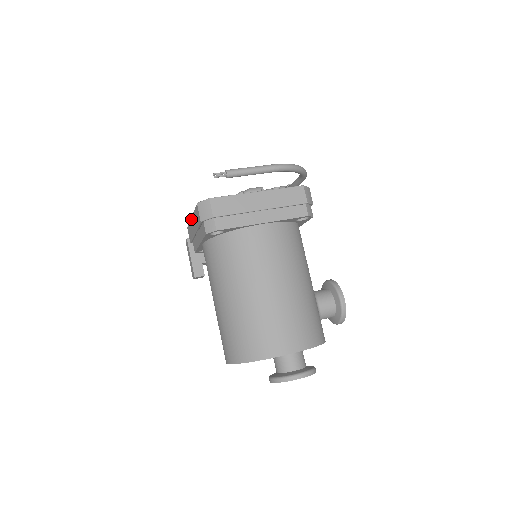
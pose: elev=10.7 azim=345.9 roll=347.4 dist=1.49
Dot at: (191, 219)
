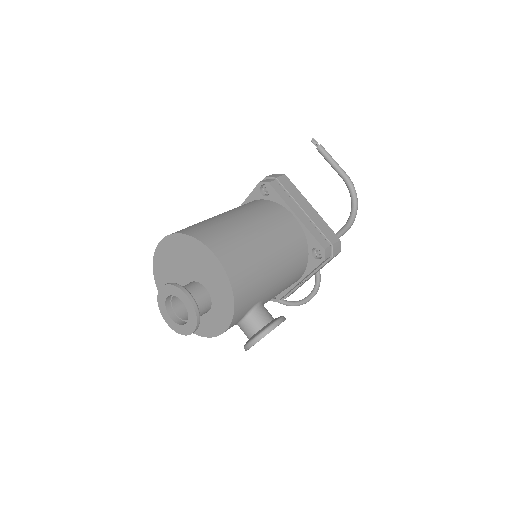
Dot at: occluded
